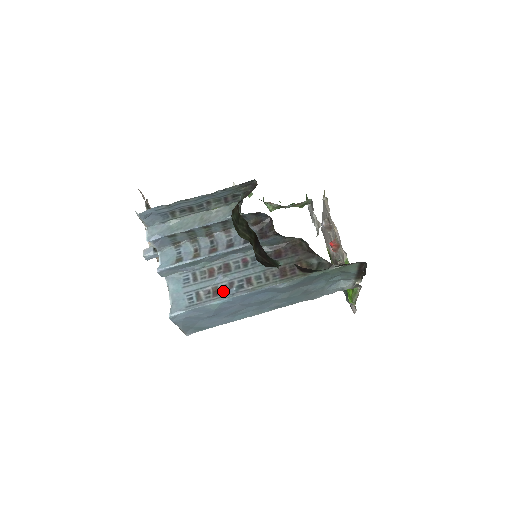
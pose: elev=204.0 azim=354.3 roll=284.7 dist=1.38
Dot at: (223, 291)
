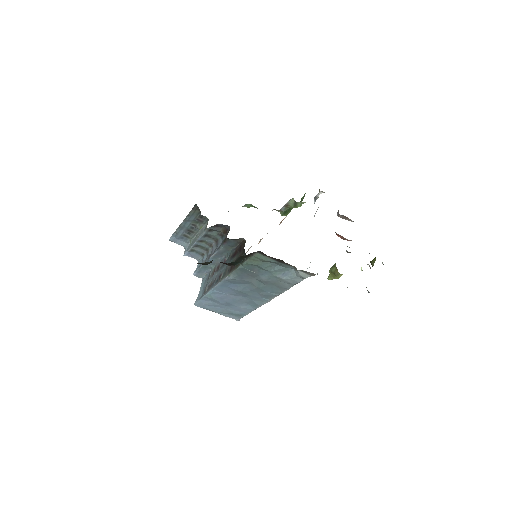
Dot at: (212, 285)
